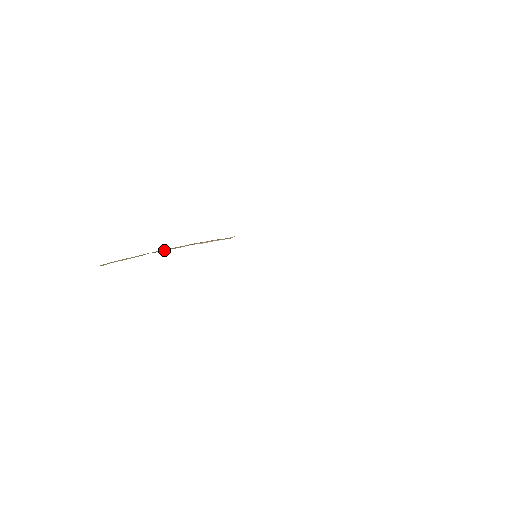
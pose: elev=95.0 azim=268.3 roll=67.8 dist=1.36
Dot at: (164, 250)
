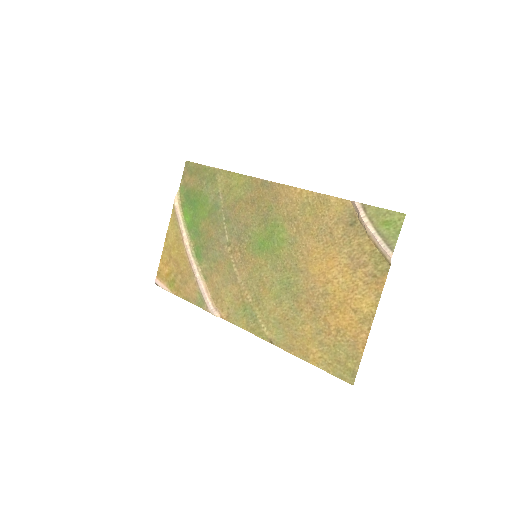
Dot at: (190, 249)
